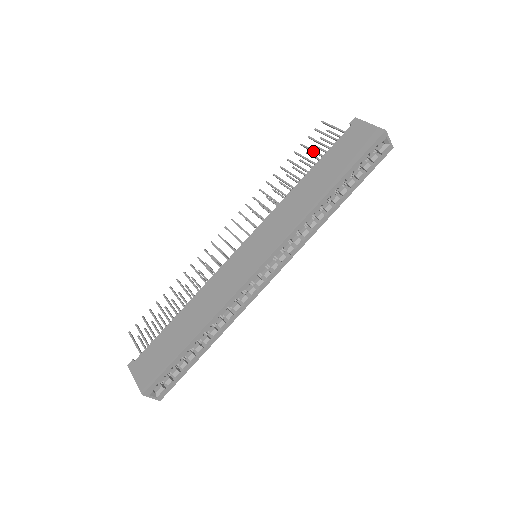
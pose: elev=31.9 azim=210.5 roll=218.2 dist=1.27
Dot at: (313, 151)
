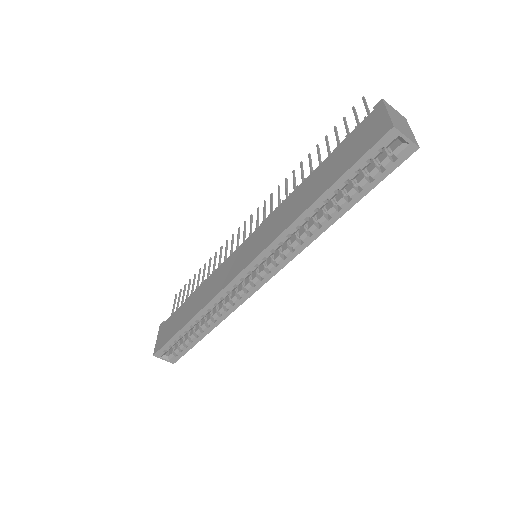
Dot at: (336, 139)
